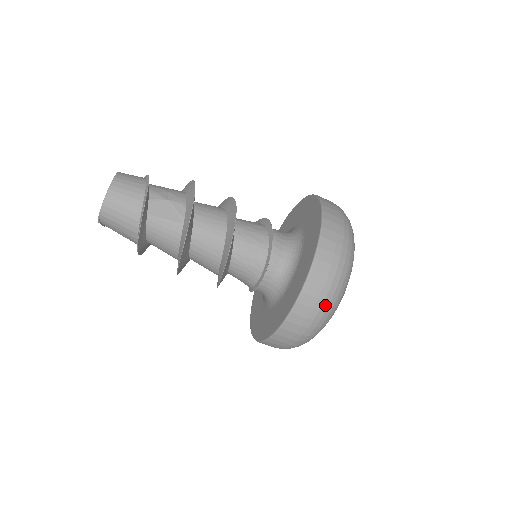
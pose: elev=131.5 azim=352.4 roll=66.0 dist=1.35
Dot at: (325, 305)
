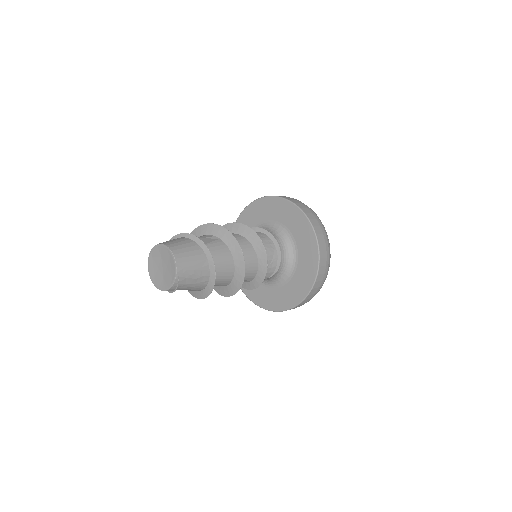
Dot at: (317, 216)
